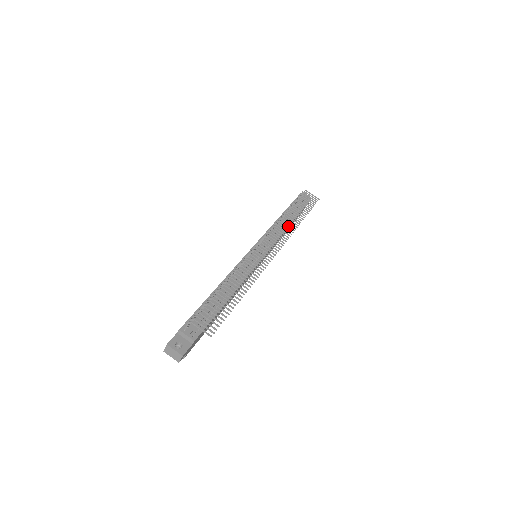
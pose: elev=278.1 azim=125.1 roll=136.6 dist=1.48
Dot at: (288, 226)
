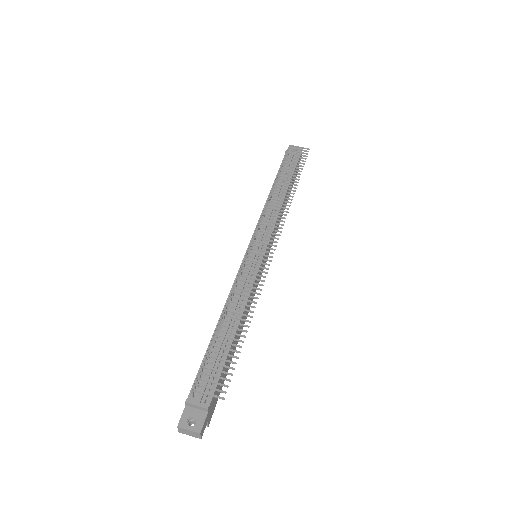
Dot at: (280, 203)
